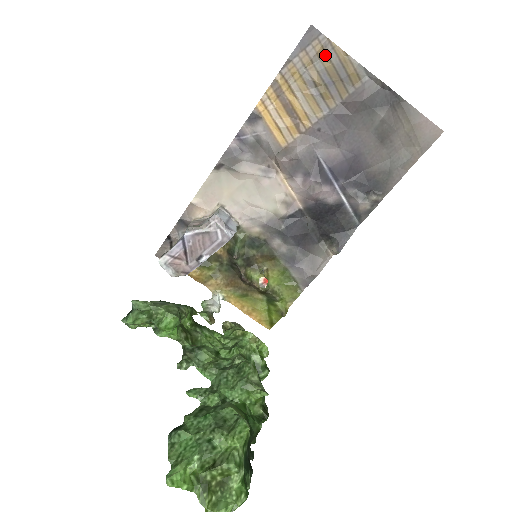
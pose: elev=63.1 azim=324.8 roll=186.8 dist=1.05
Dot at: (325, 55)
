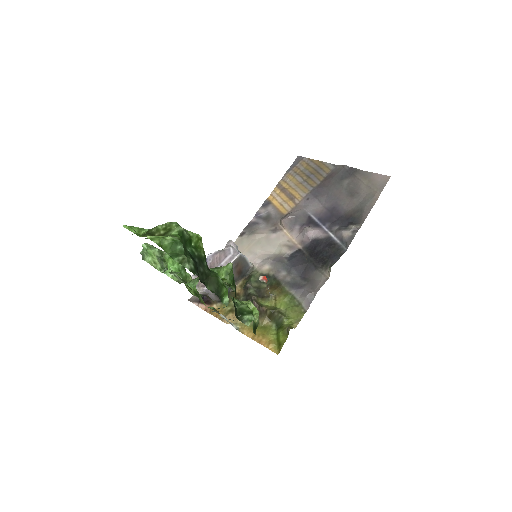
Dot at: (307, 165)
